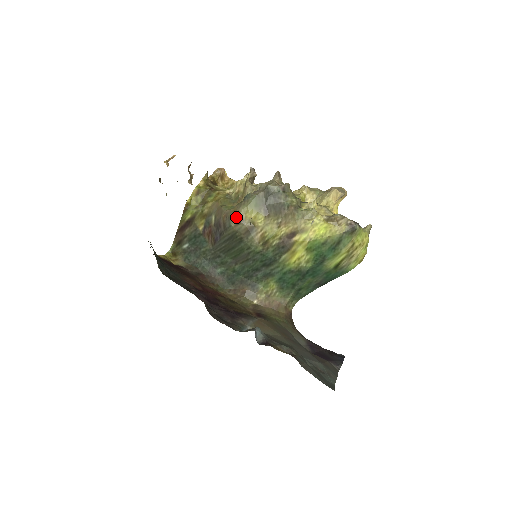
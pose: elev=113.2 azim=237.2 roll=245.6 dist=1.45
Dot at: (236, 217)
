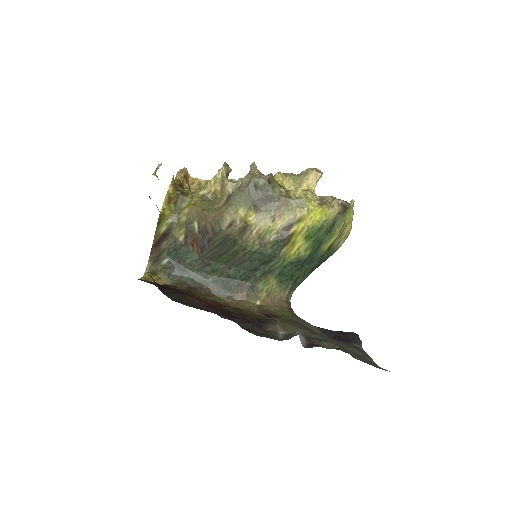
Dot at: (226, 219)
